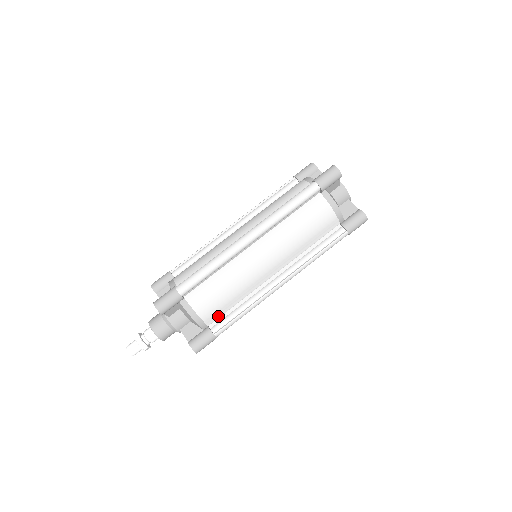
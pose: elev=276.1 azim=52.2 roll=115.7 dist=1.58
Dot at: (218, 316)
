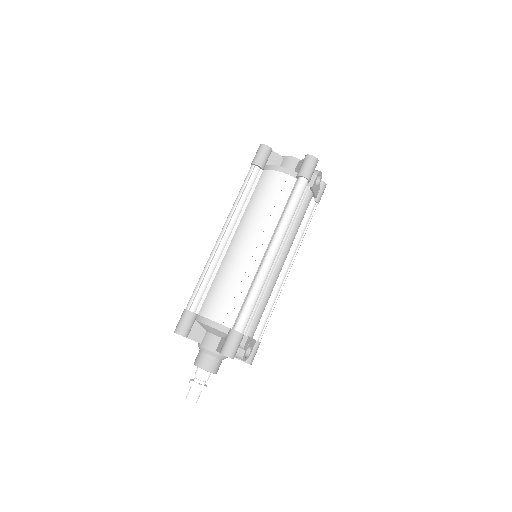
Dot at: (232, 313)
